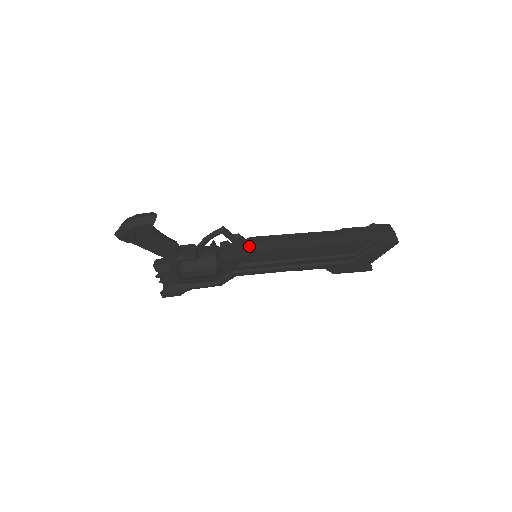
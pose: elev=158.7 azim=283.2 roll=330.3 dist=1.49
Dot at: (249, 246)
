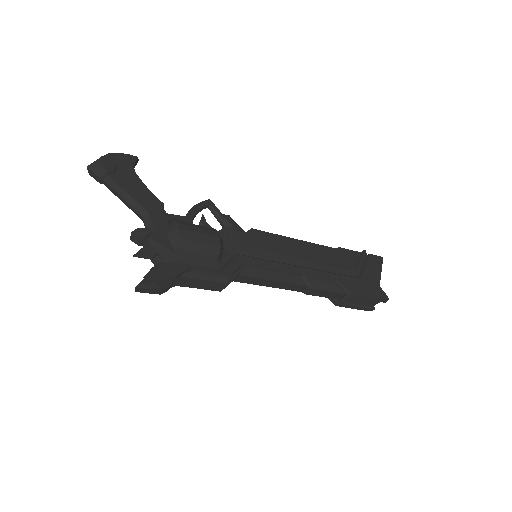
Dot at: occluded
